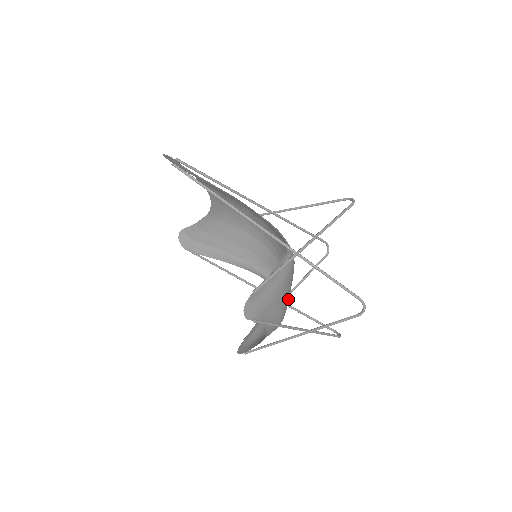
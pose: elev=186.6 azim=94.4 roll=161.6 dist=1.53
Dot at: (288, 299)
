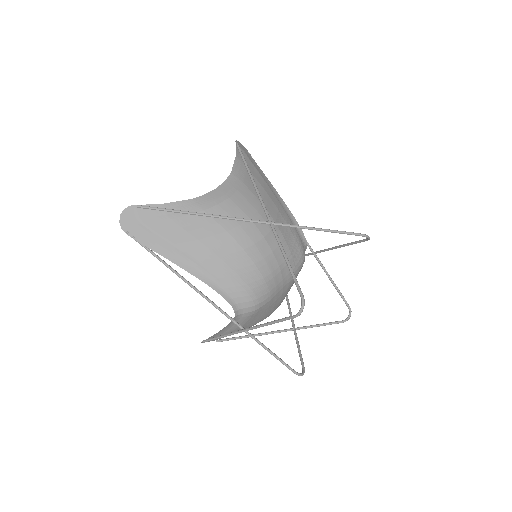
Dot at: (268, 313)
